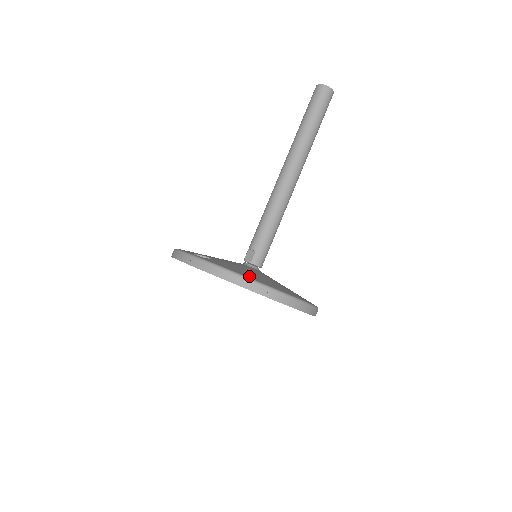
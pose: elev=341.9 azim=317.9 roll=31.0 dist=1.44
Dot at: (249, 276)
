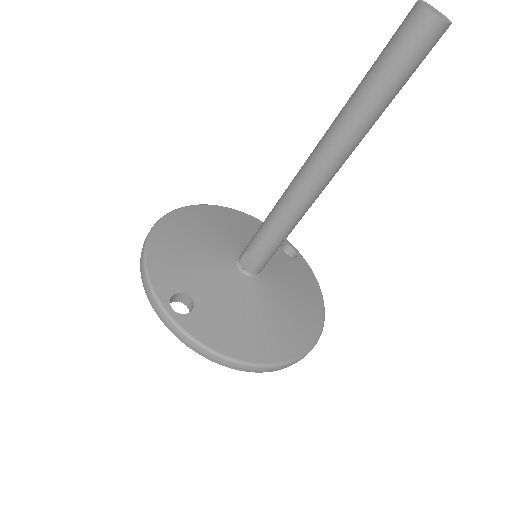
Dot at: (243, 351)
